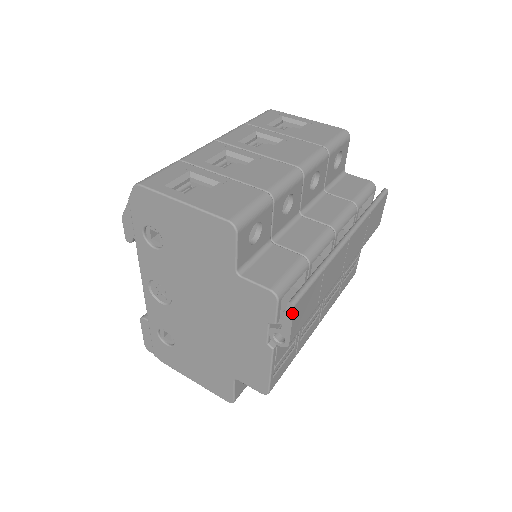
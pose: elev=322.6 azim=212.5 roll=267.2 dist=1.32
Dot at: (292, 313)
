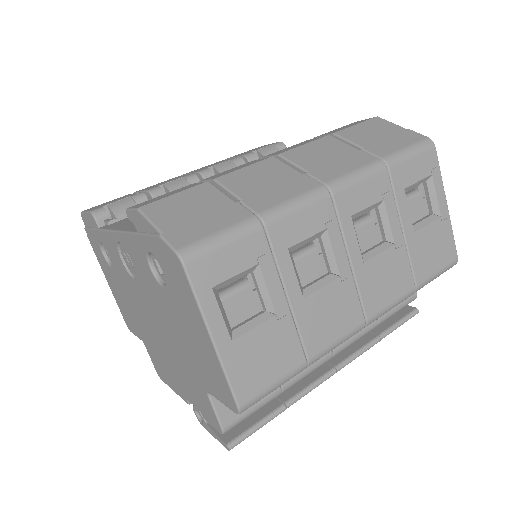
Dot at: (223, 445)
